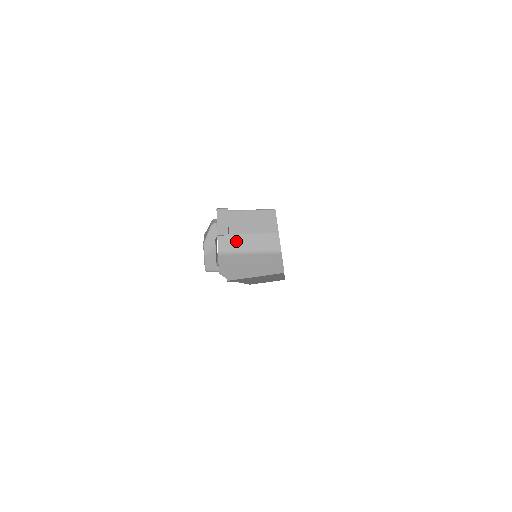
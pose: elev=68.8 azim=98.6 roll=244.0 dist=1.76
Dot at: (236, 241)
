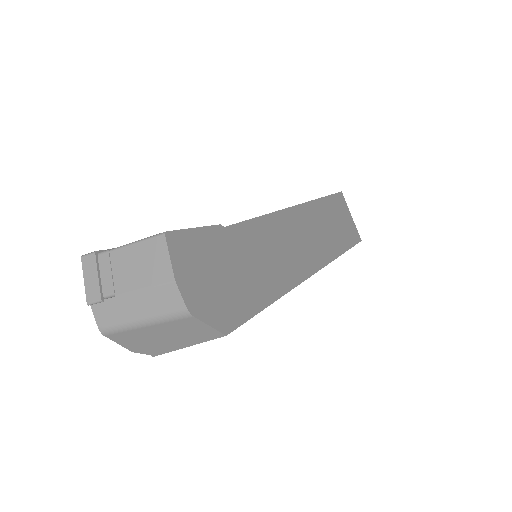
Dot at: (117, 309)
